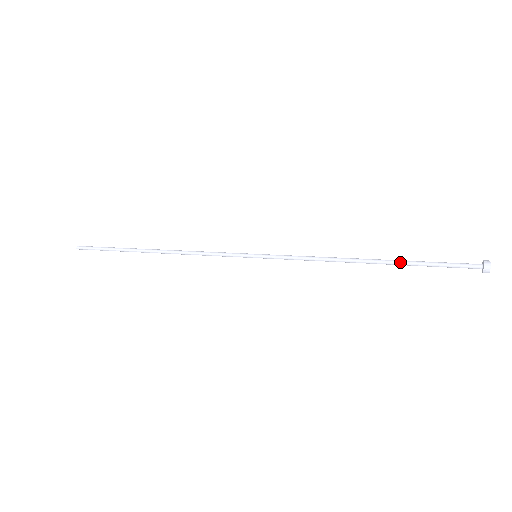
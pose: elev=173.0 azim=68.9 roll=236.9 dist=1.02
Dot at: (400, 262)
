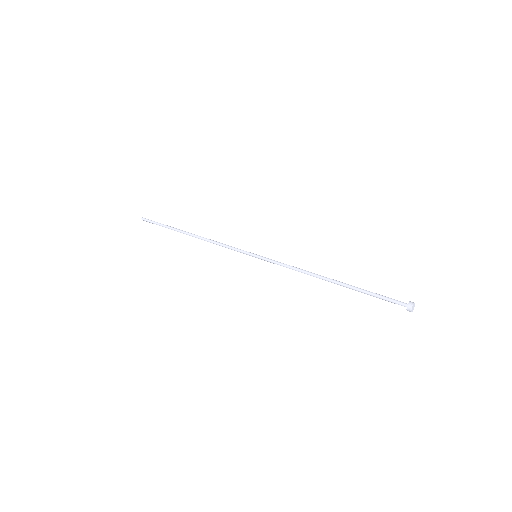
Dot at: (351, 287)
